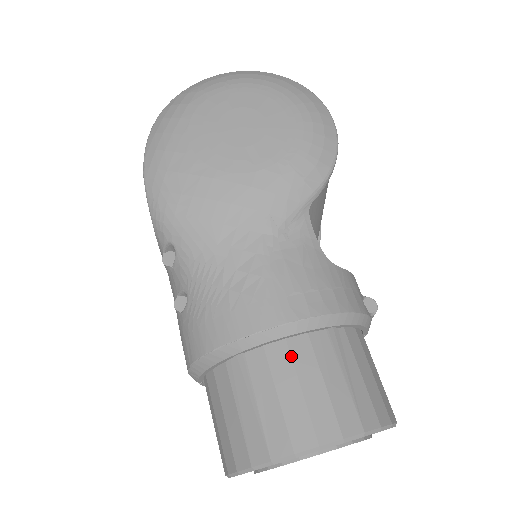
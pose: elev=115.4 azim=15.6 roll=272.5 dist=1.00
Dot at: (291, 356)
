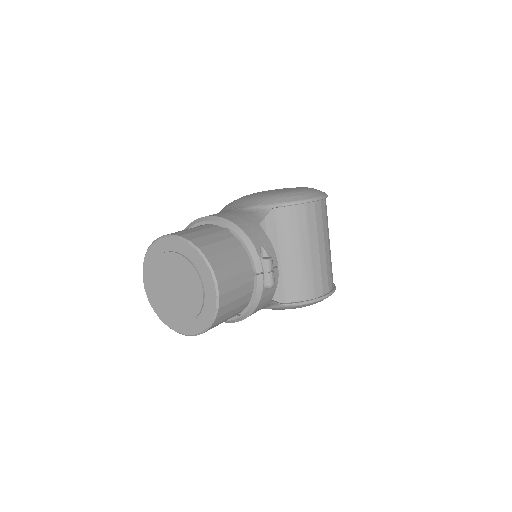
Dot at: (202, 226)
